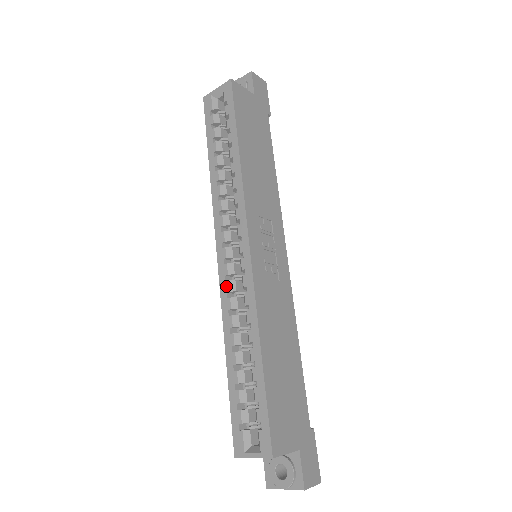
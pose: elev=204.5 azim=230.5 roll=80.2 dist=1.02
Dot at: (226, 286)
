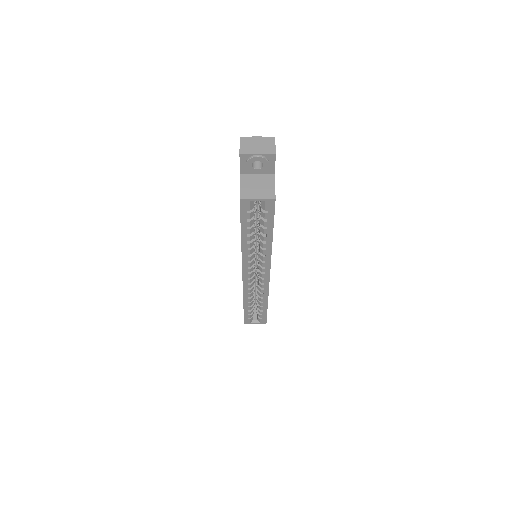
Dot at: (248, 286)
